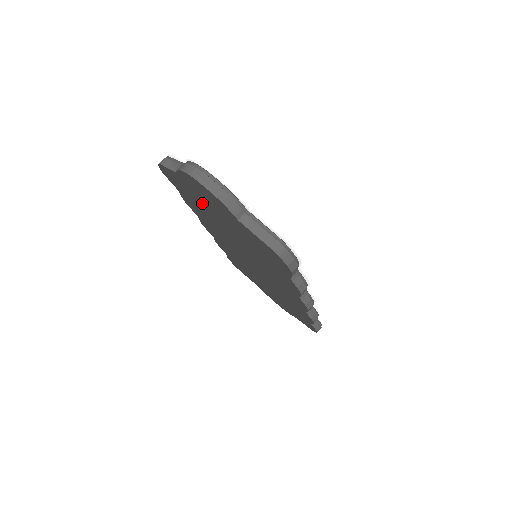
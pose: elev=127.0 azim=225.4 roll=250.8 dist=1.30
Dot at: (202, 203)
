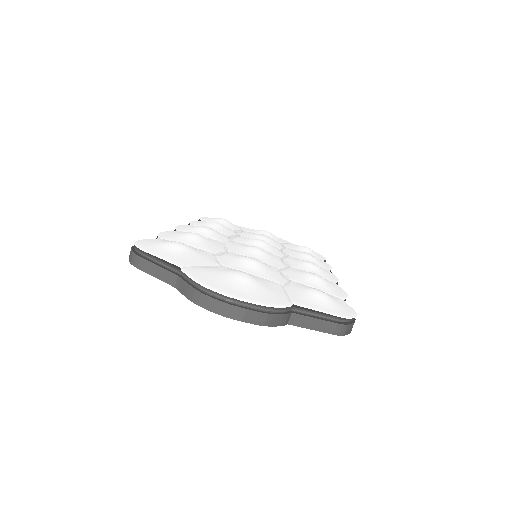
Dot at: occluded
